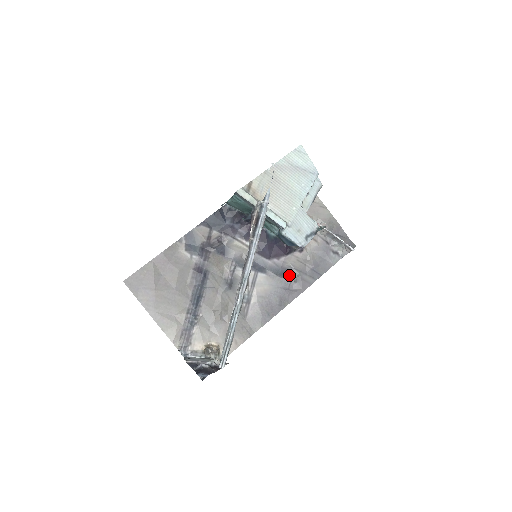
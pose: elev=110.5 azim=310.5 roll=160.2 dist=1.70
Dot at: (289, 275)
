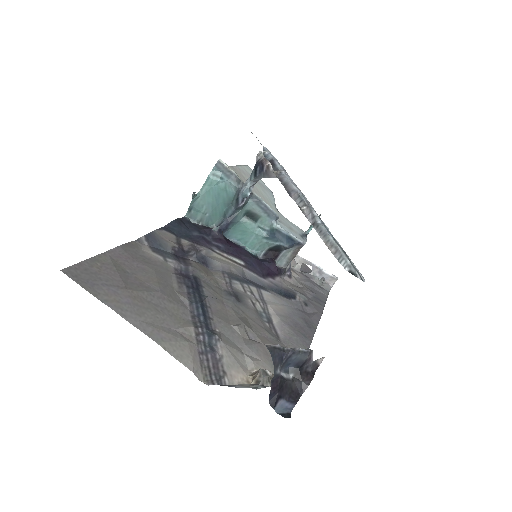
Dot at: (295, 297)
